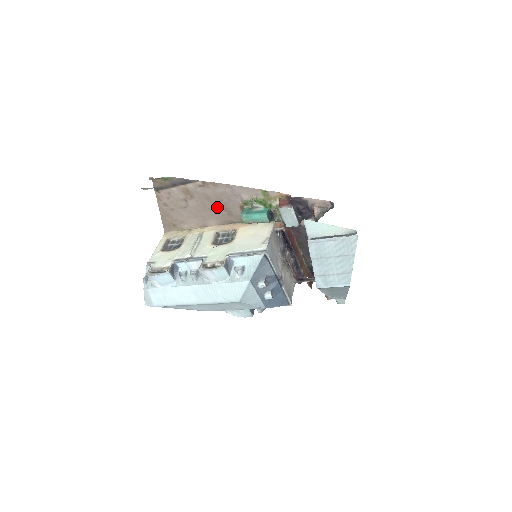
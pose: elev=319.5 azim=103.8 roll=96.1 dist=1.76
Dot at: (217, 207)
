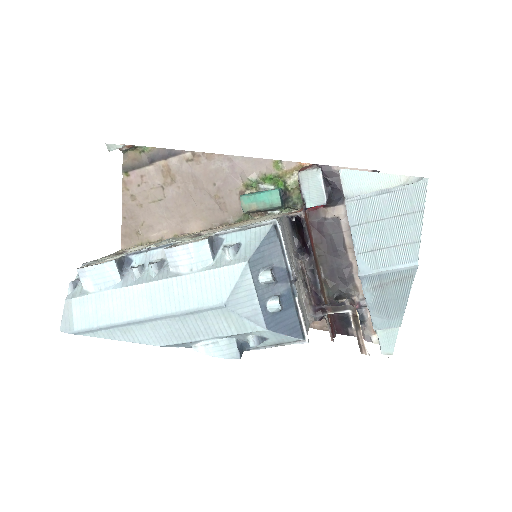
Dot at: (206, 197)
